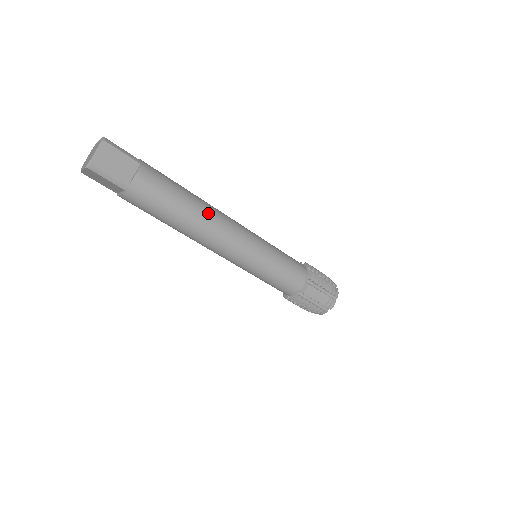
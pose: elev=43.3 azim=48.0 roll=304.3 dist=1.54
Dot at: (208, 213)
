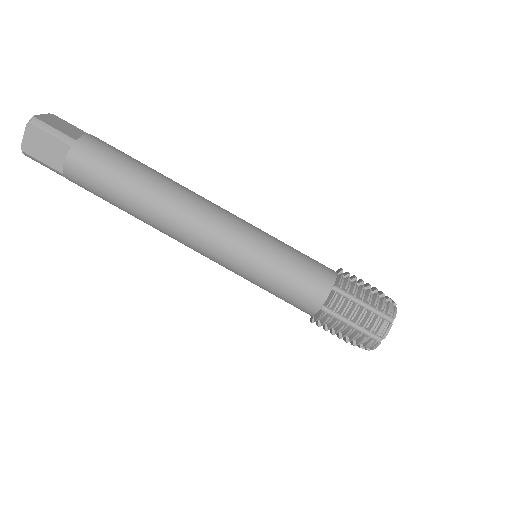
Dot at: (178, 184)
